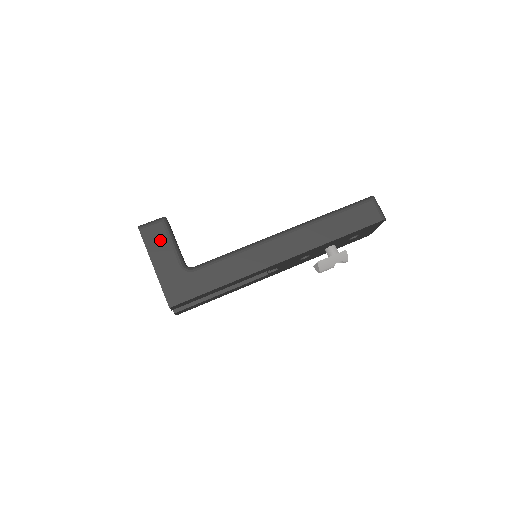
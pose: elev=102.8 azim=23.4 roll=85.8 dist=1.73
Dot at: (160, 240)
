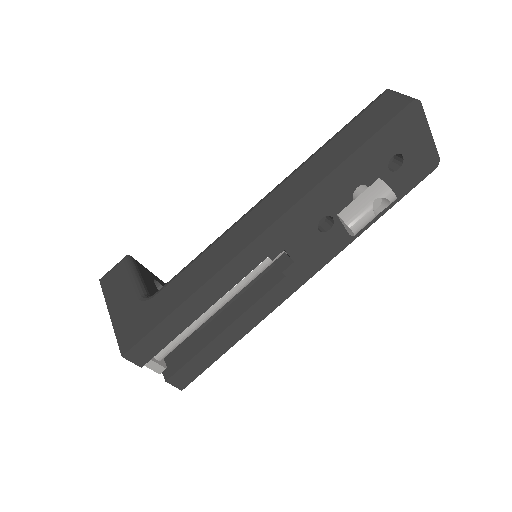
Dot at: (119, 280)
